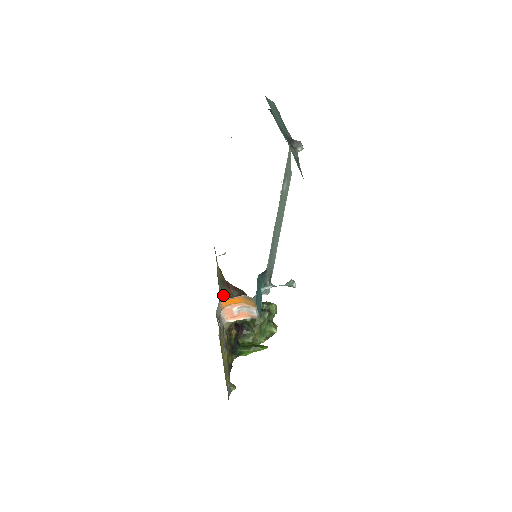
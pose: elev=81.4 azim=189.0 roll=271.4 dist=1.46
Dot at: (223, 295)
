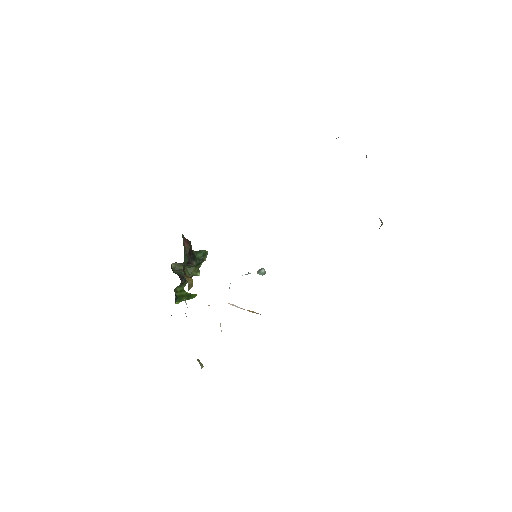
Dot at: (184, 257)
